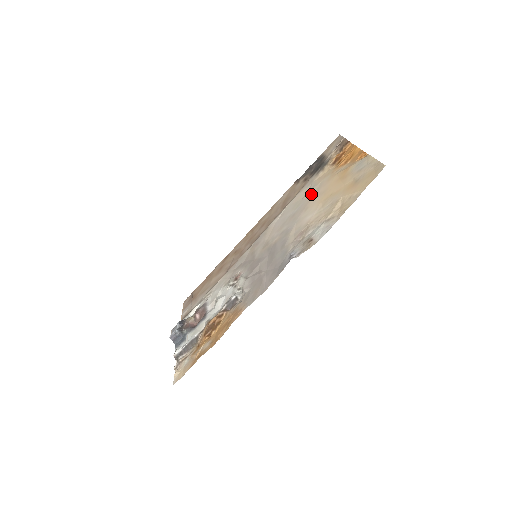
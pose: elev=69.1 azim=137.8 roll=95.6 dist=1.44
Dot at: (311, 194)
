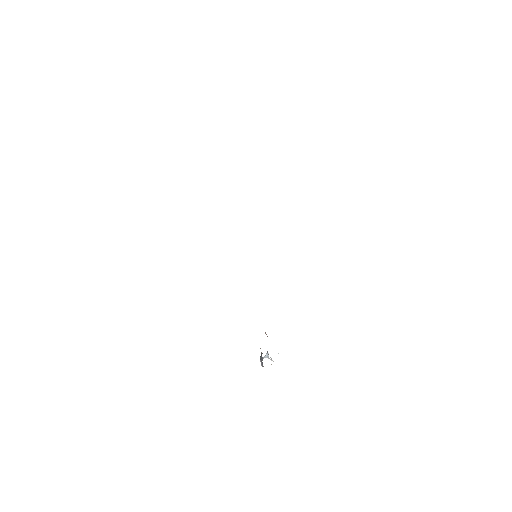
Dot at: occluded
